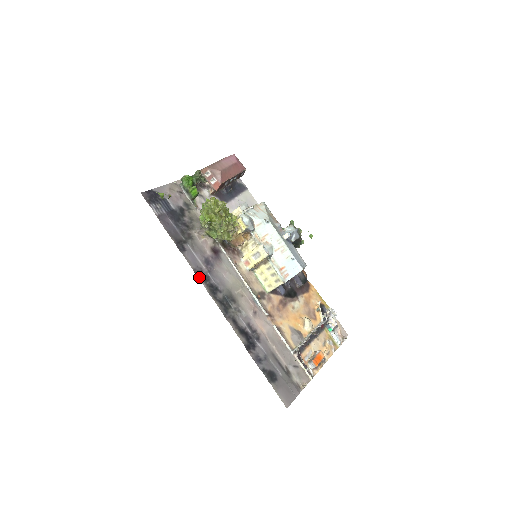
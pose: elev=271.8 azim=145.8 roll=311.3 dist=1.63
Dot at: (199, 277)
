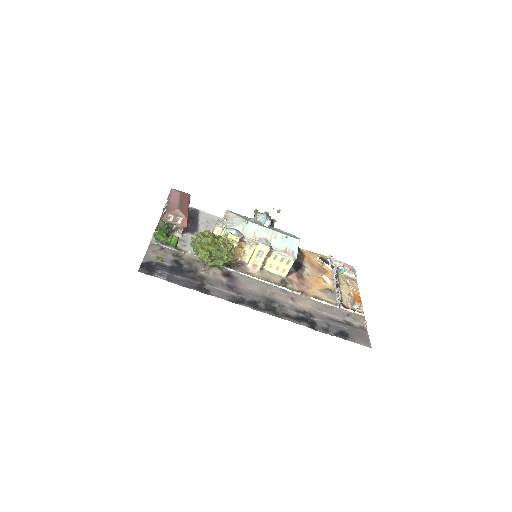
Dot at: (237, 303)
